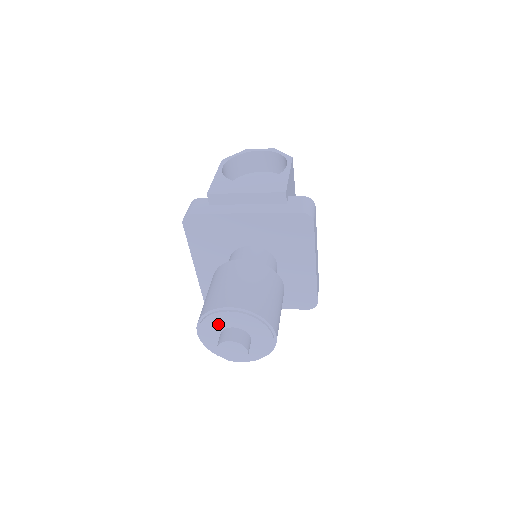
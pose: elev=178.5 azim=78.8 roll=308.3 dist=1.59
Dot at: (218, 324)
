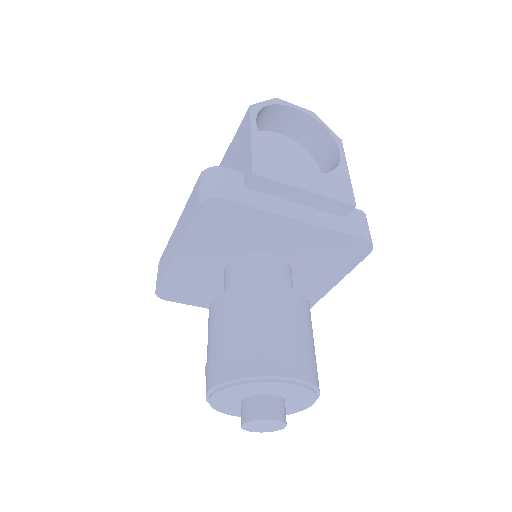
Dot at: (256, 390)
